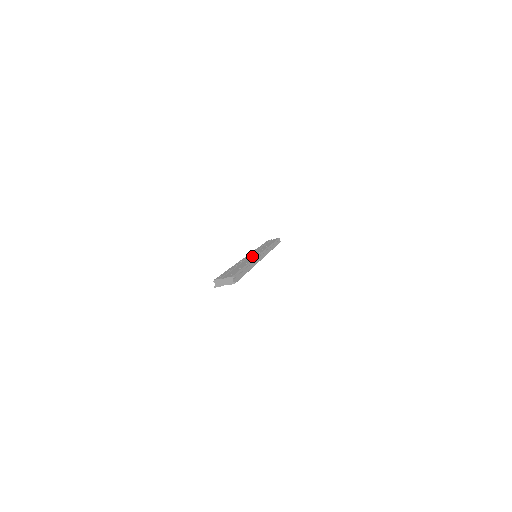
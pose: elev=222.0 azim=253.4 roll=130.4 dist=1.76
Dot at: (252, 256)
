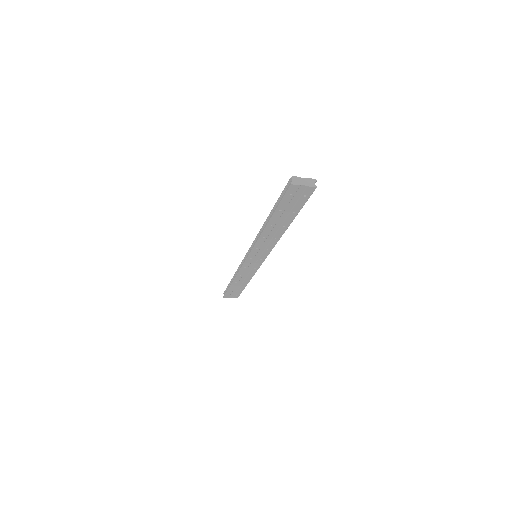
Dot at: occluded
